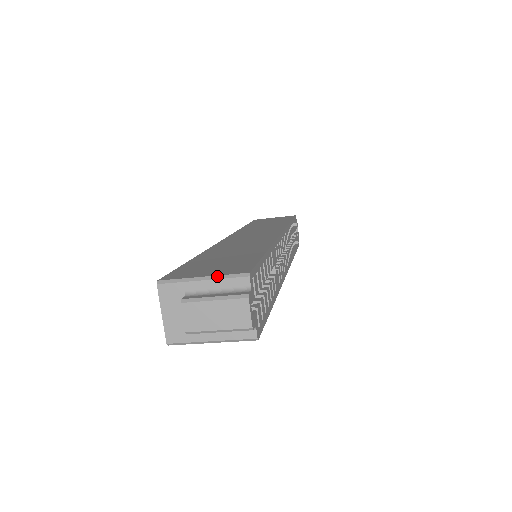
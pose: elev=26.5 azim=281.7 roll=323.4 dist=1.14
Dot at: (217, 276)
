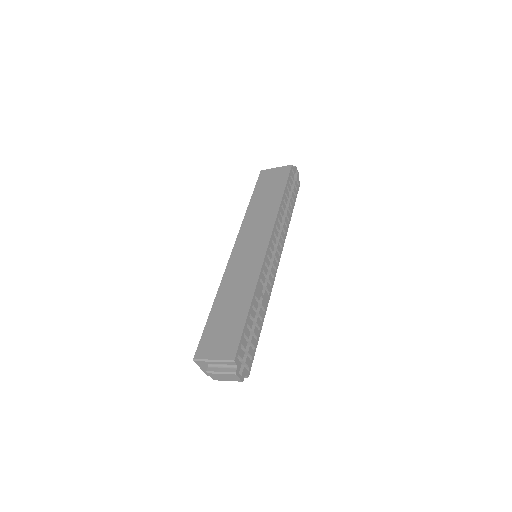
Dot at: (220, 360)
